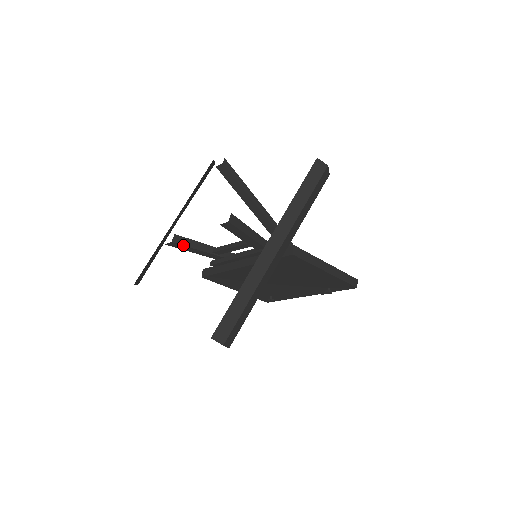
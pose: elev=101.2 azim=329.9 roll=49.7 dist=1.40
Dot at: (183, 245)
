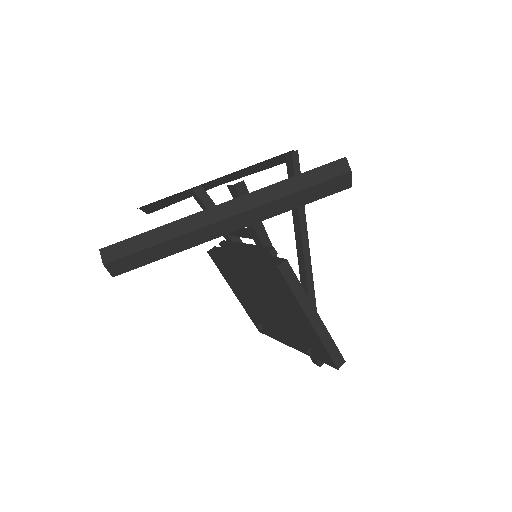
Dot at: (201, 200)
